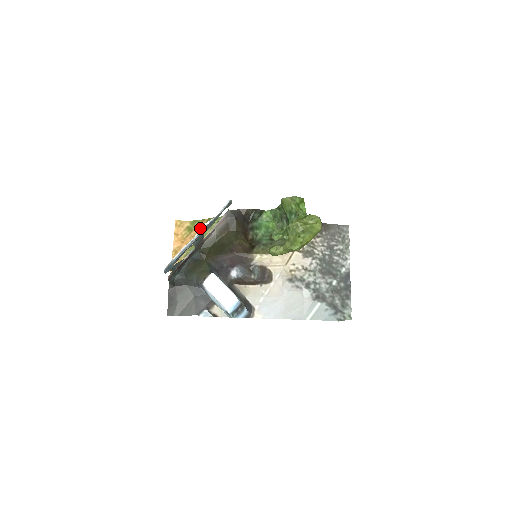
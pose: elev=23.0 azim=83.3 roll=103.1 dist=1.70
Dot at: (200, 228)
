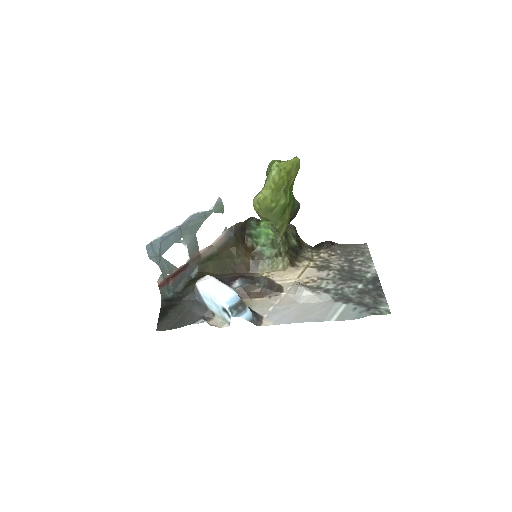
Dot at: occluded
